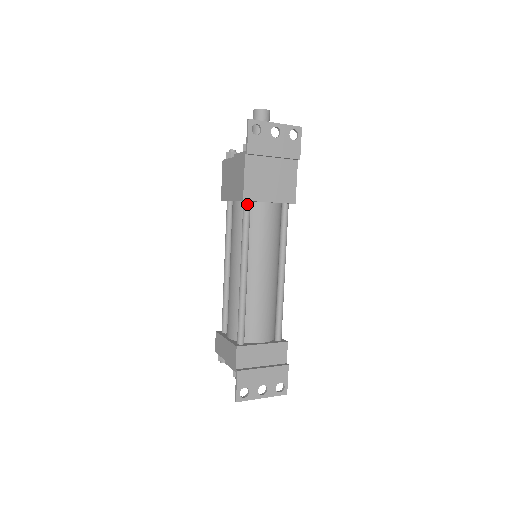
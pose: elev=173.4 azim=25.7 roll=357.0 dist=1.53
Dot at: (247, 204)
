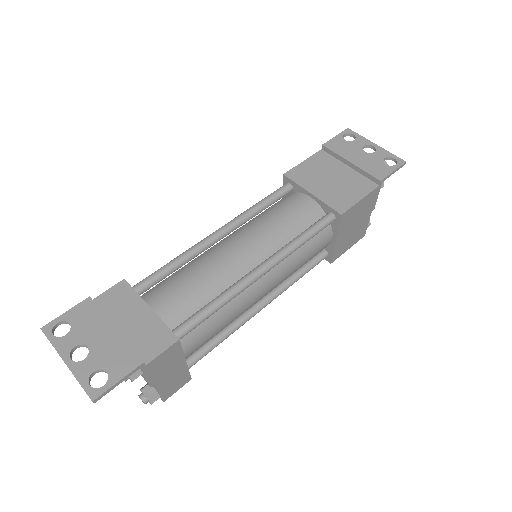
Dot at: (286, 184)
